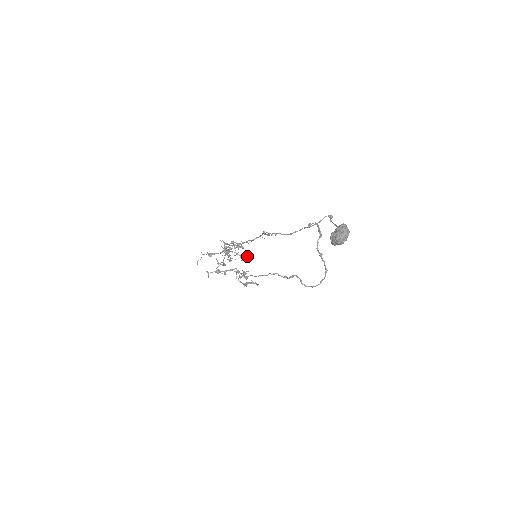
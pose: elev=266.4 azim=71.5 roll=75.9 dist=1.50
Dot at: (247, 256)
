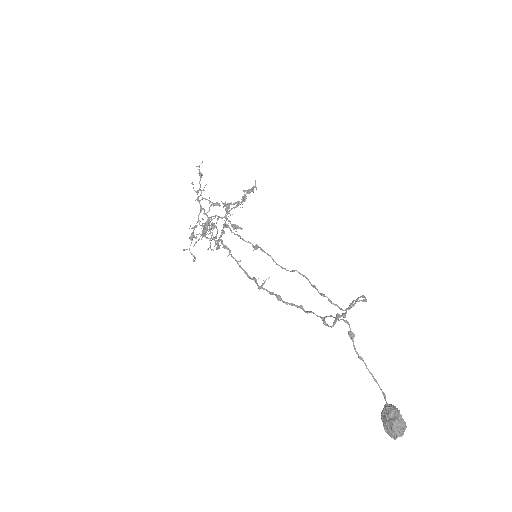
Dot at: (229, 205)
